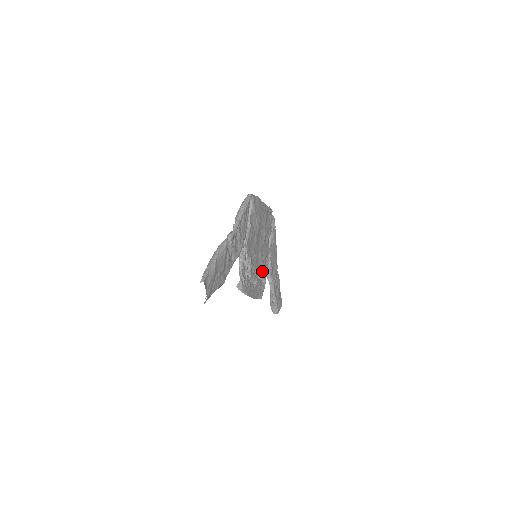
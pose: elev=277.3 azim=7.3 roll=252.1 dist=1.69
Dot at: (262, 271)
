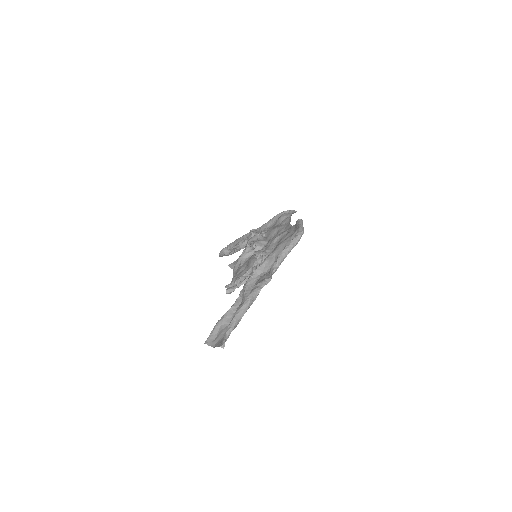
Dot at: occluded
